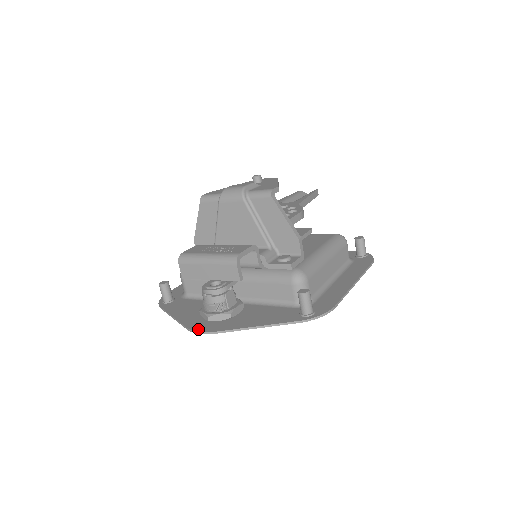
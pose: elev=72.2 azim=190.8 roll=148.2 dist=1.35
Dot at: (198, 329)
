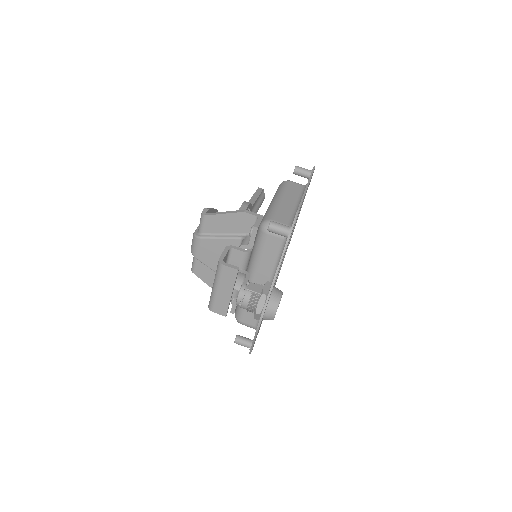
Dot at: occluded
